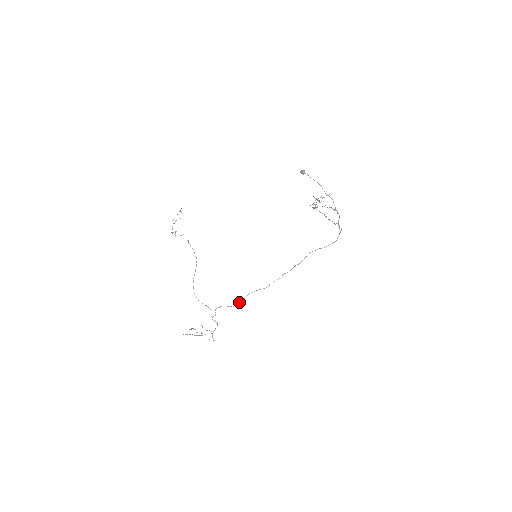
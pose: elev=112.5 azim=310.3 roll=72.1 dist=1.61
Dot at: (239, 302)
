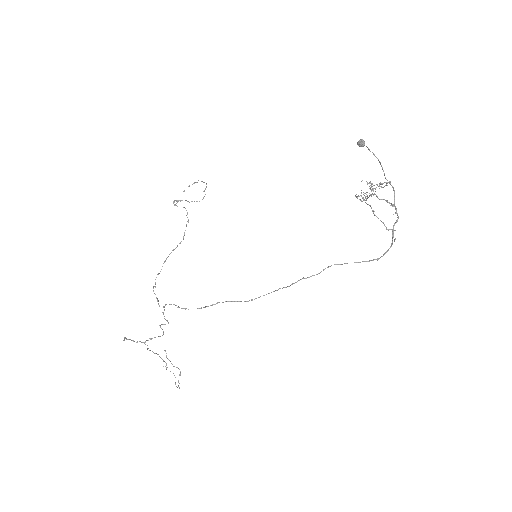
Dot at: occluded
